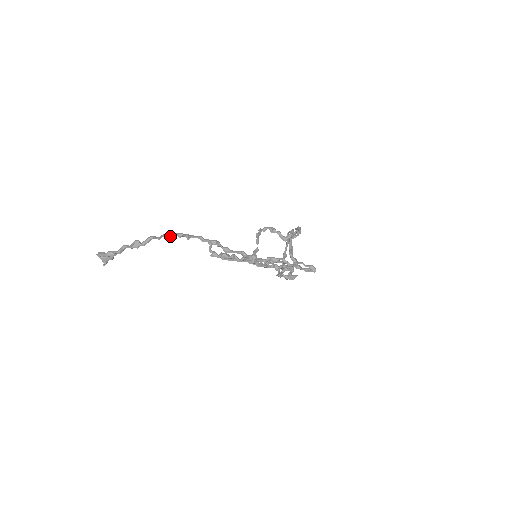
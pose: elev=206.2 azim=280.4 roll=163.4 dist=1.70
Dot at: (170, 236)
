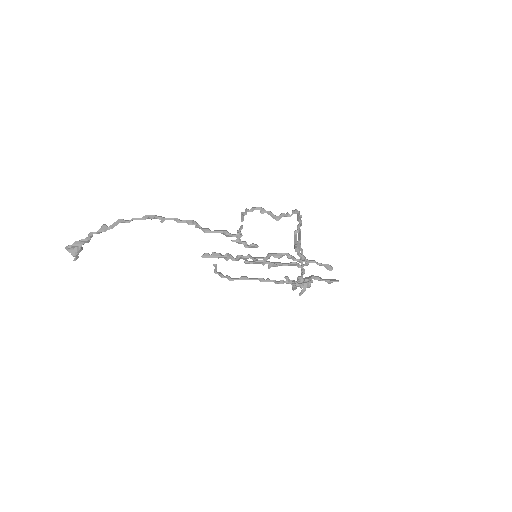
Dot at: (140, 218)
